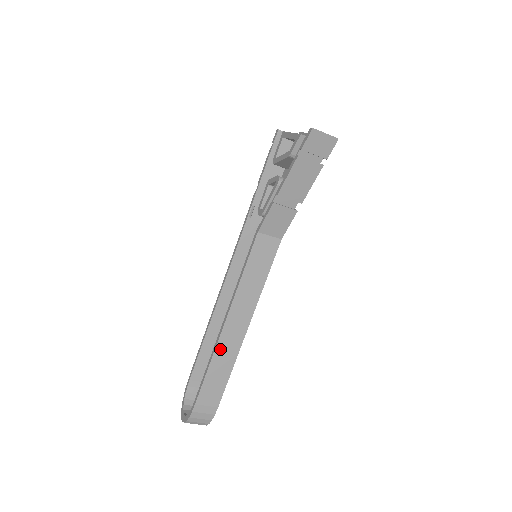
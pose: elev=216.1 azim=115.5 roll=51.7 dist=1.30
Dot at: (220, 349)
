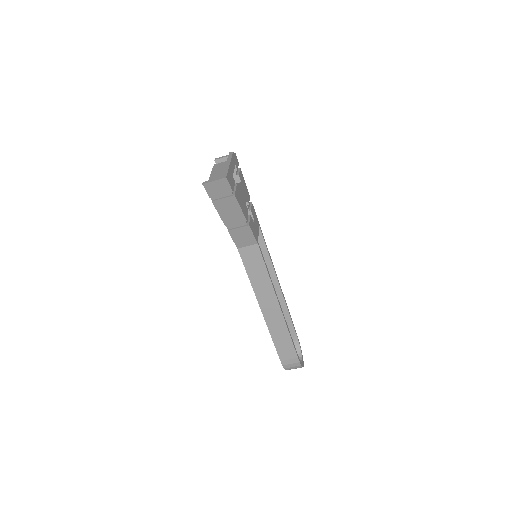
Dot at: (271, 325)
